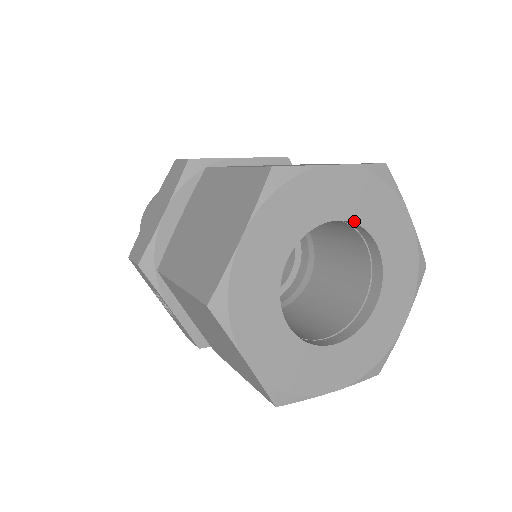
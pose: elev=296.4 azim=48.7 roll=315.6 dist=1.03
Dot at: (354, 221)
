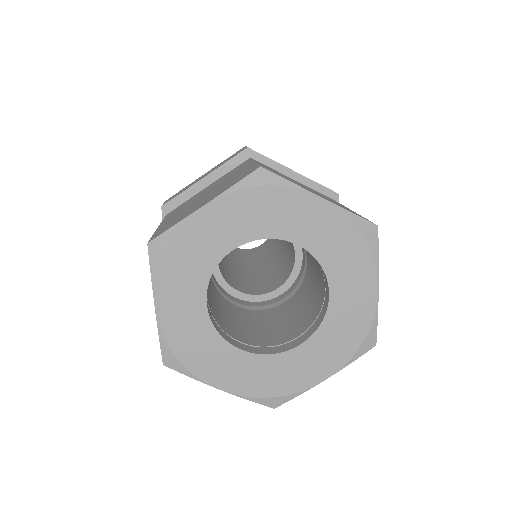
Dot at: (316, 256)
